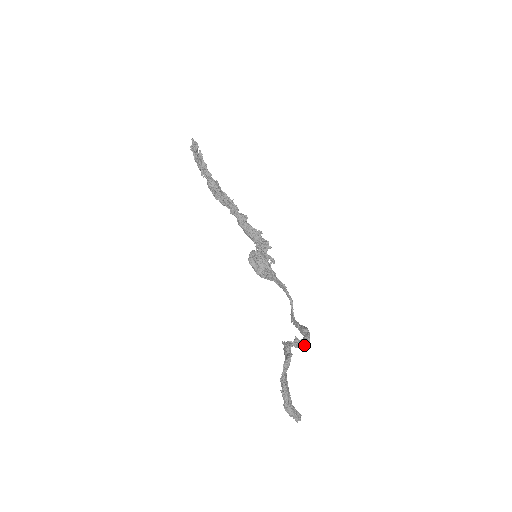
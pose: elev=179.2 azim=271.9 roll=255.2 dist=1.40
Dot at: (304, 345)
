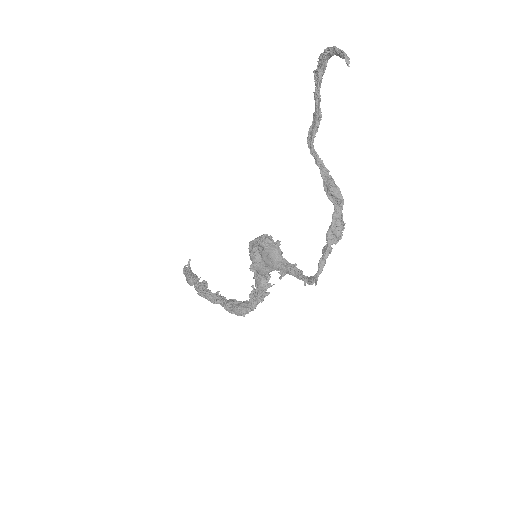
Dot at: (337, 192)
